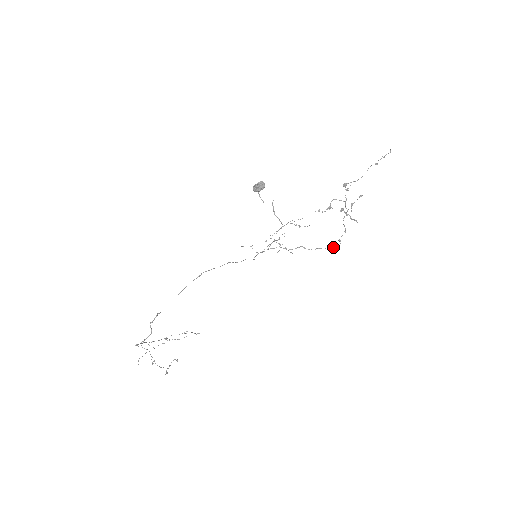
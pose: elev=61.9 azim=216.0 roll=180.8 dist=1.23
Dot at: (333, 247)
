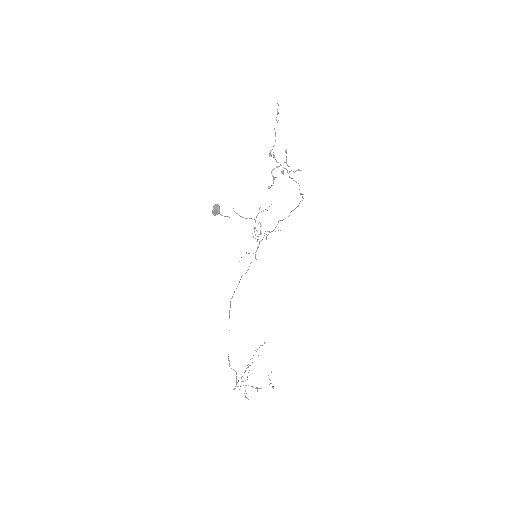
Dot at: occluded
